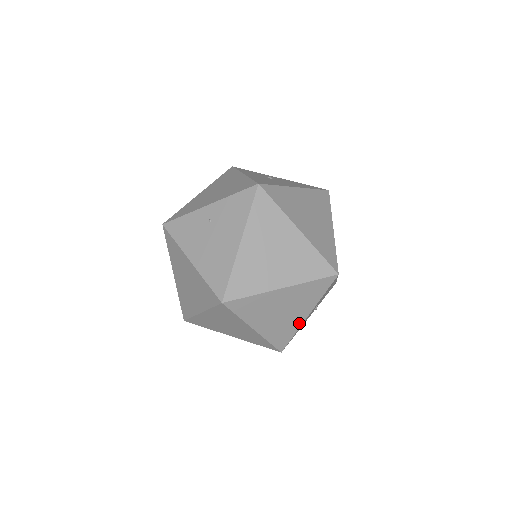
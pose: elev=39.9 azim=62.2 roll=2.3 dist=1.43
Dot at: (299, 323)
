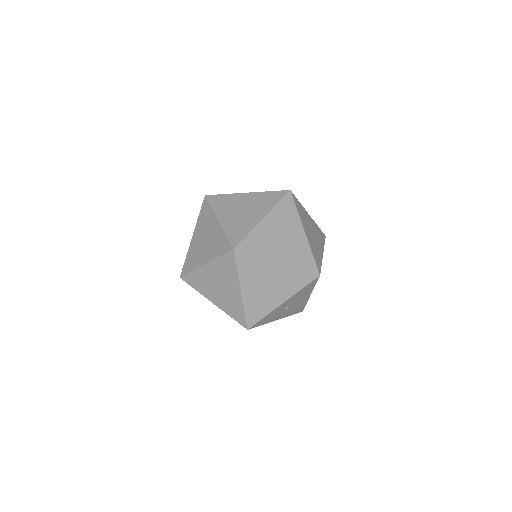
Dot at: (274, 306)
